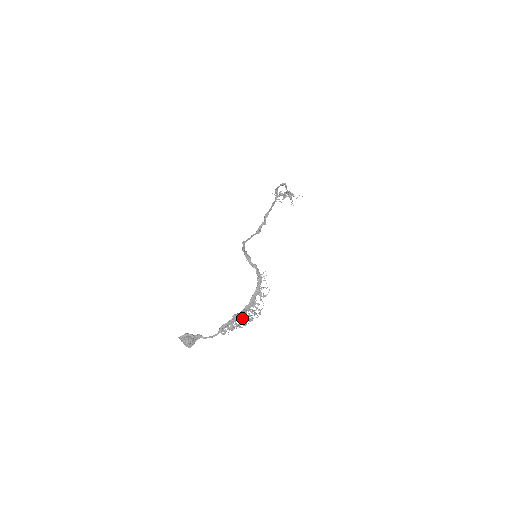
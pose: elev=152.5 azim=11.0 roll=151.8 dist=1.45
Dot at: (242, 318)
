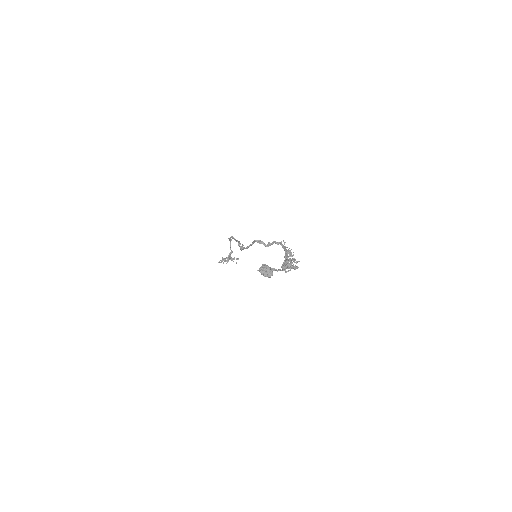
Dot at: (291, 263)
